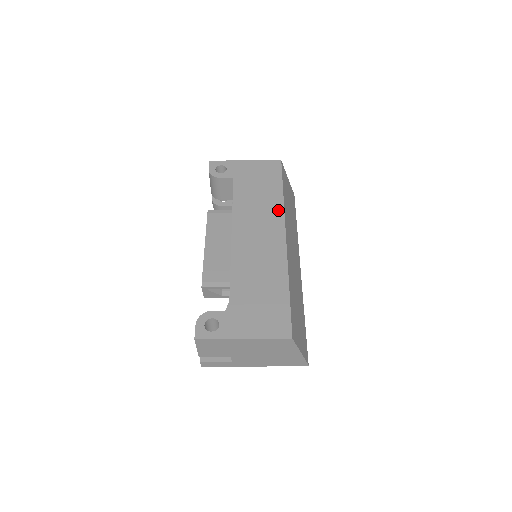
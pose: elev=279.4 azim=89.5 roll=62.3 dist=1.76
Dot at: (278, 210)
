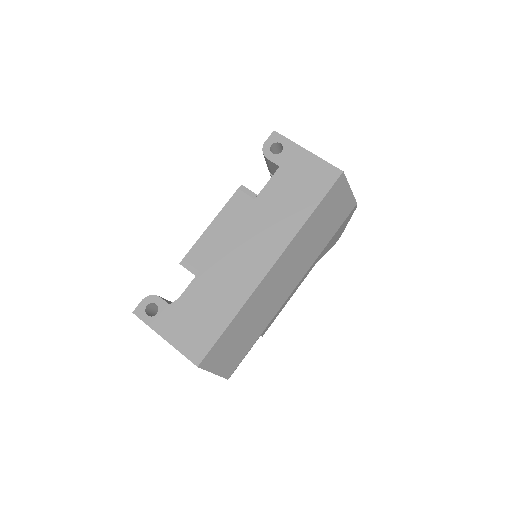
Dot at: (289, 233)
